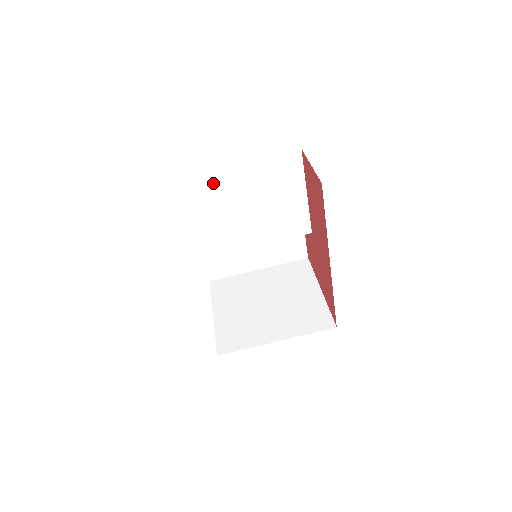
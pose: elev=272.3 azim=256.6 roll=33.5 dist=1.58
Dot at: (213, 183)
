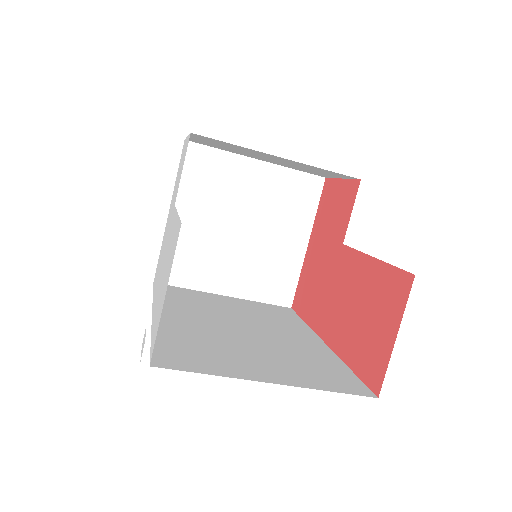
Dot at: occluded
